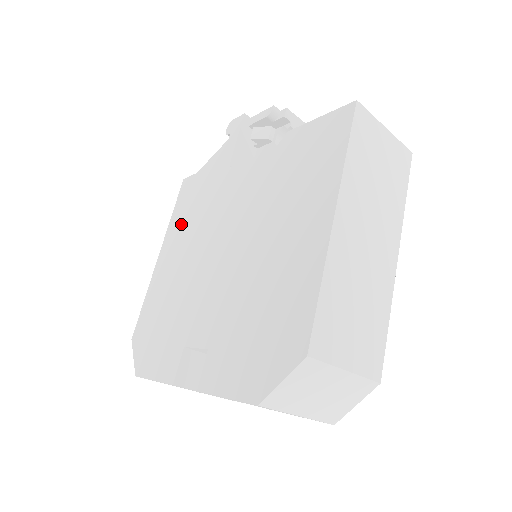
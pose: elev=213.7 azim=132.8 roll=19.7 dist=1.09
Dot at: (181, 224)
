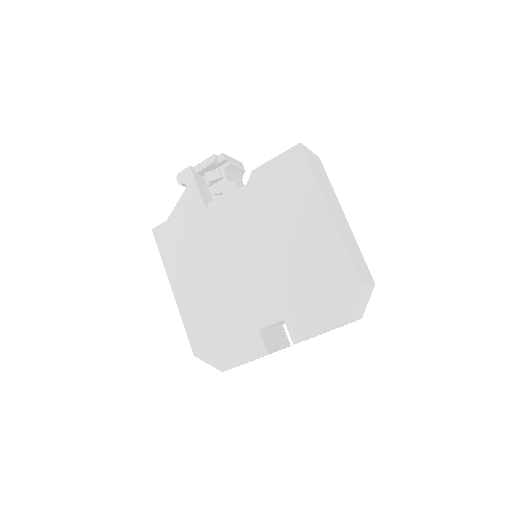
Dot at: (181, 261)
